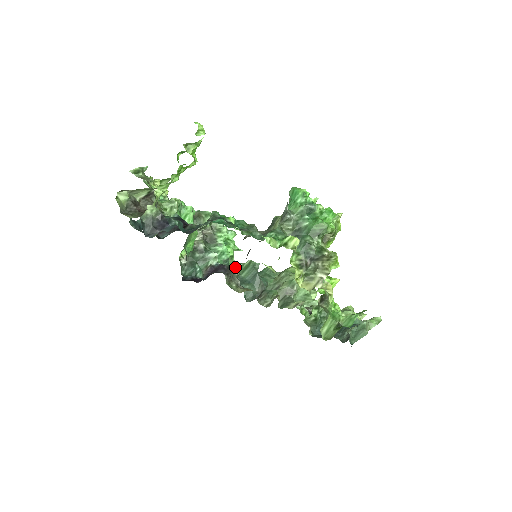
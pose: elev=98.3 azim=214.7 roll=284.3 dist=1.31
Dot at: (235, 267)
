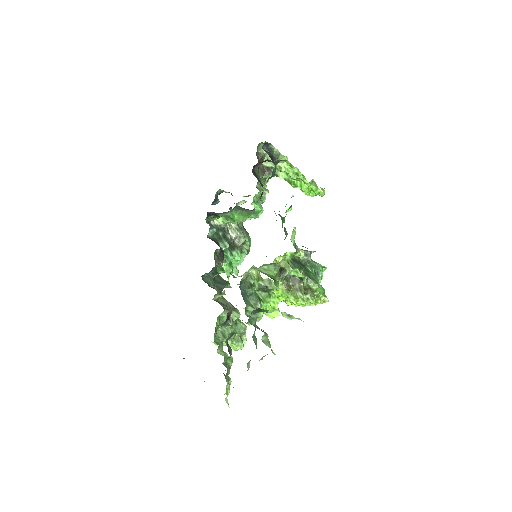
Dot at: (217, 273)
